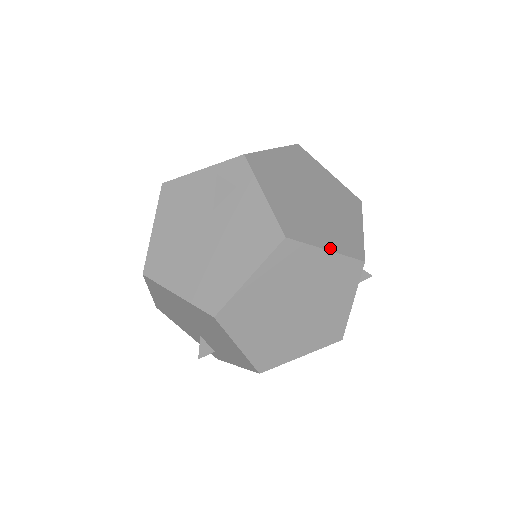
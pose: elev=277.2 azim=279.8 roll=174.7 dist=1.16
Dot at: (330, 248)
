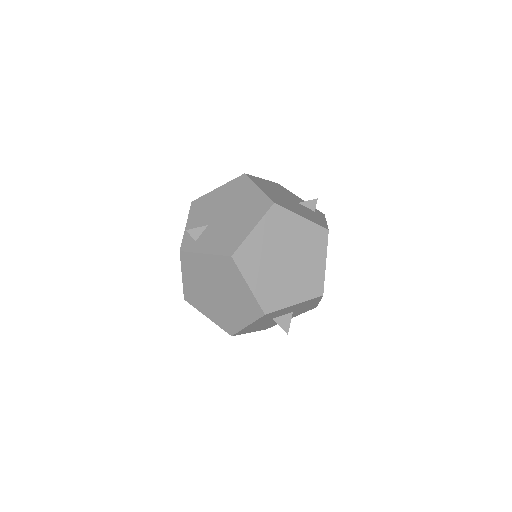
Dot at: occluded
